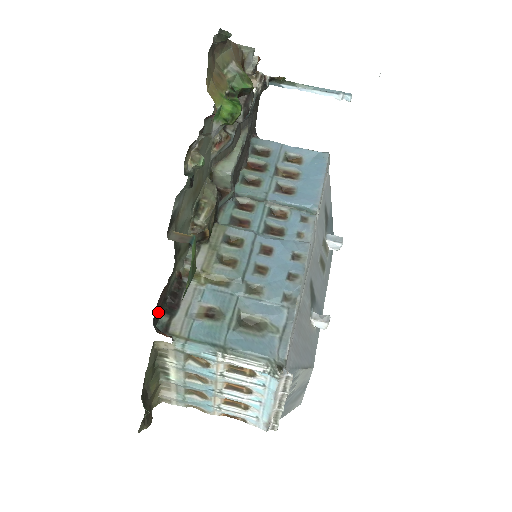
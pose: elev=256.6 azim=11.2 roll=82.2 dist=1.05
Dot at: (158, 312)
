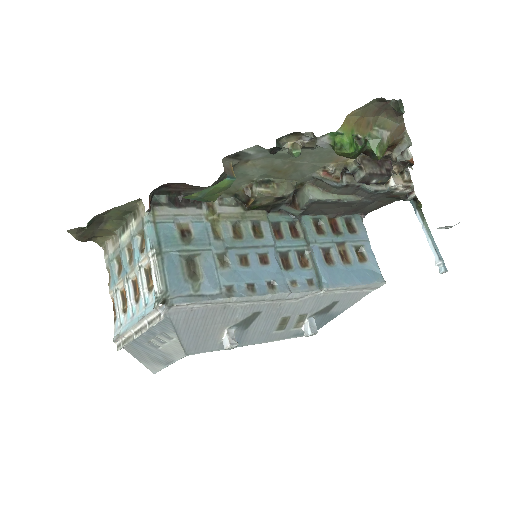
Dot at: (166, 191)
